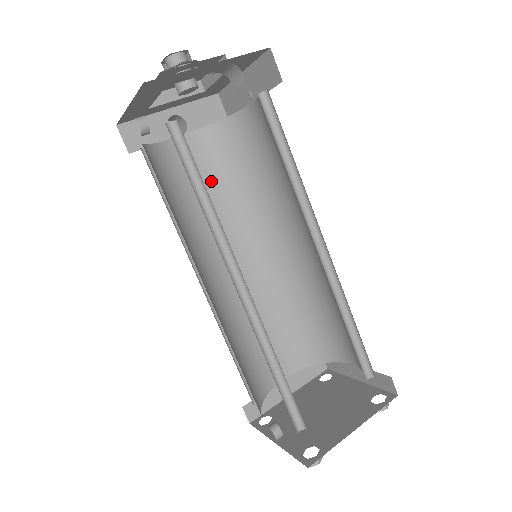
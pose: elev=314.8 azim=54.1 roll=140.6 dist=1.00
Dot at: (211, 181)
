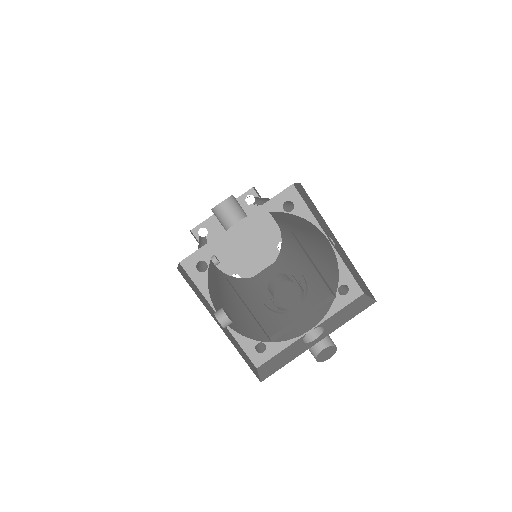
Dot at: occluded
